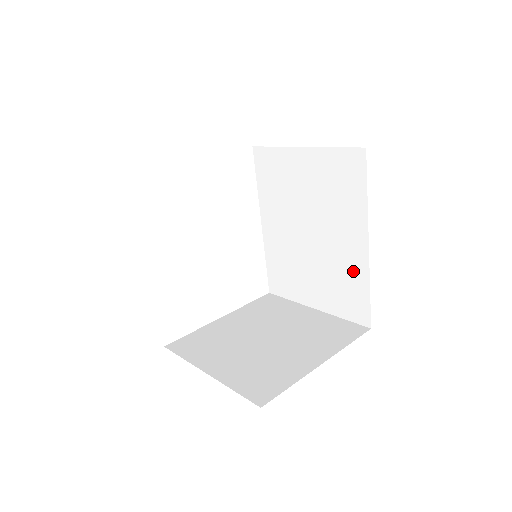
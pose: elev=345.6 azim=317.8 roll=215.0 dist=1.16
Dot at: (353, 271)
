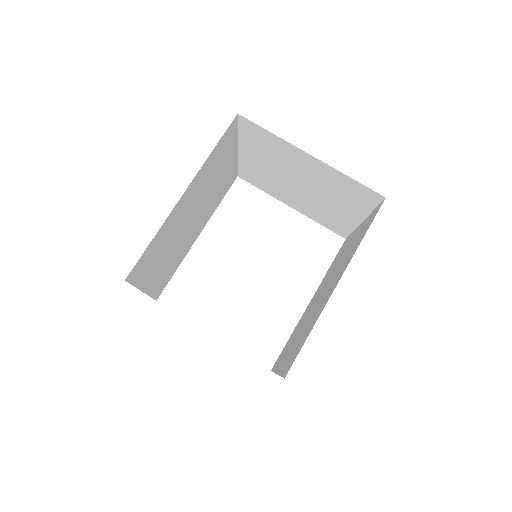
Dot at: (316, 317)
